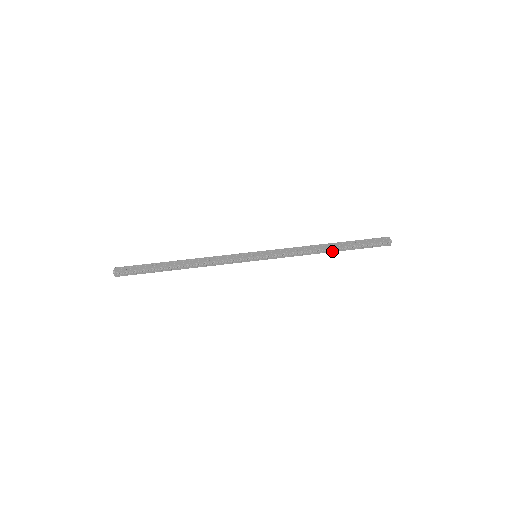
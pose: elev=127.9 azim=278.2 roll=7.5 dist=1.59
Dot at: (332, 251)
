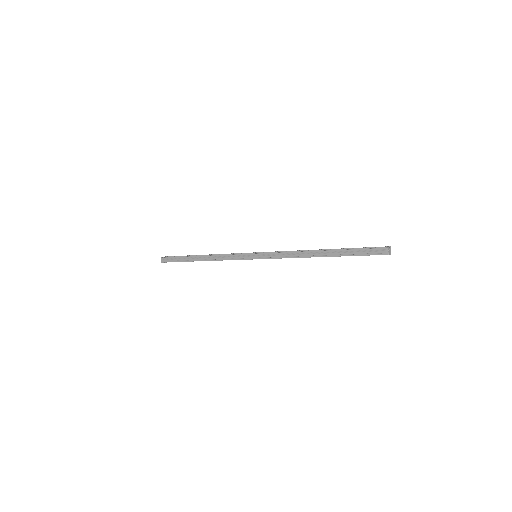
Dot at: (322, 256)
